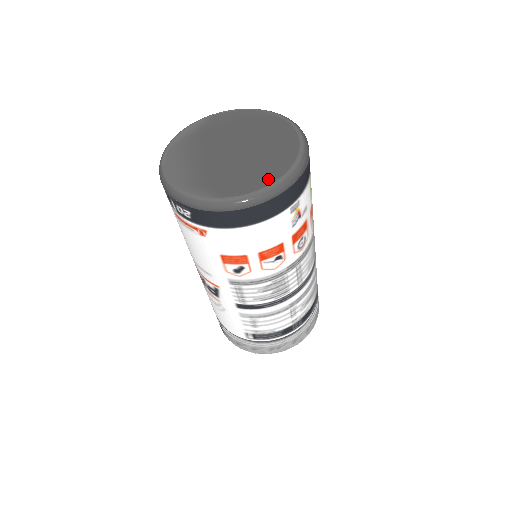
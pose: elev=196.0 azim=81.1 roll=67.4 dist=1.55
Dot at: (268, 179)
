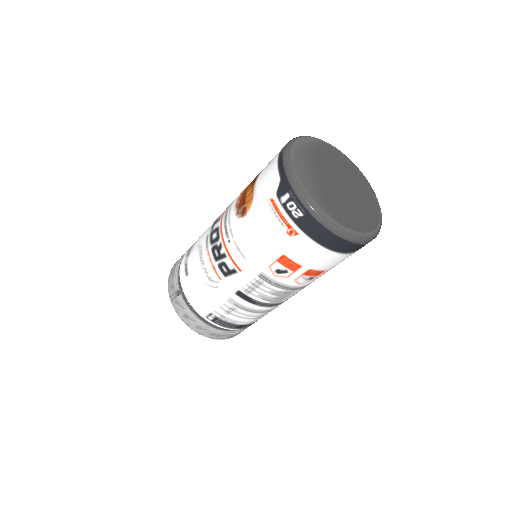
Dot at: (365, 227)
